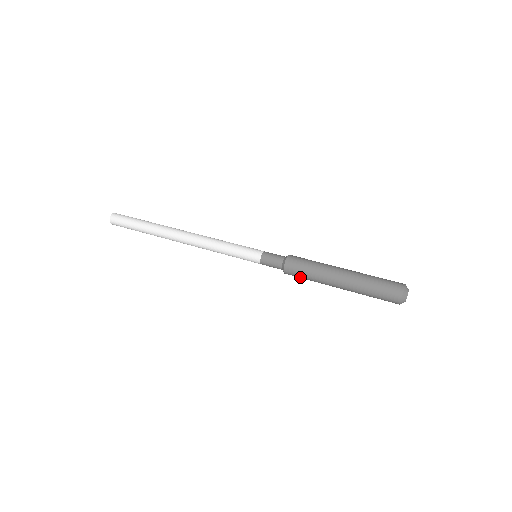
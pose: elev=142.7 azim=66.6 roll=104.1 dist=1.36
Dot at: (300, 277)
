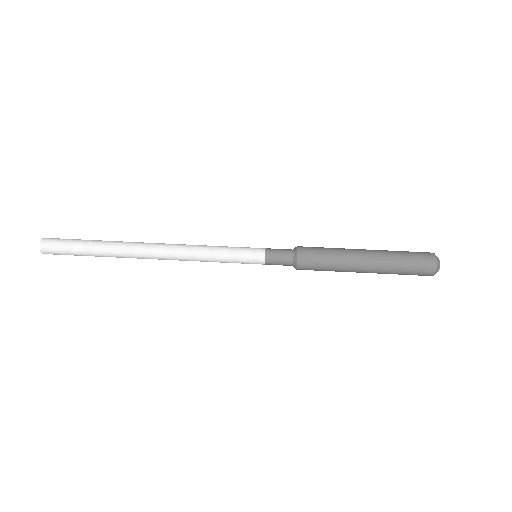
Dot at: (316, 270)
